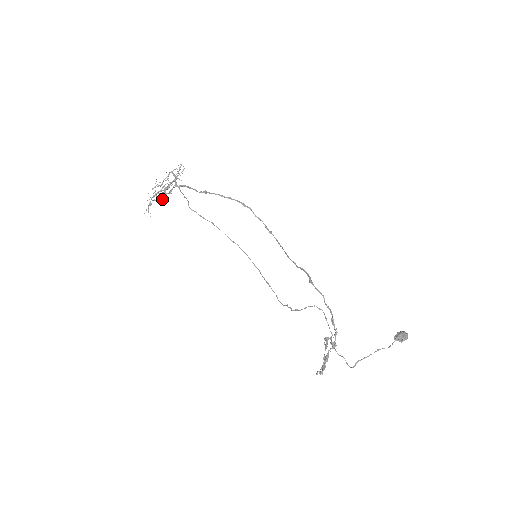
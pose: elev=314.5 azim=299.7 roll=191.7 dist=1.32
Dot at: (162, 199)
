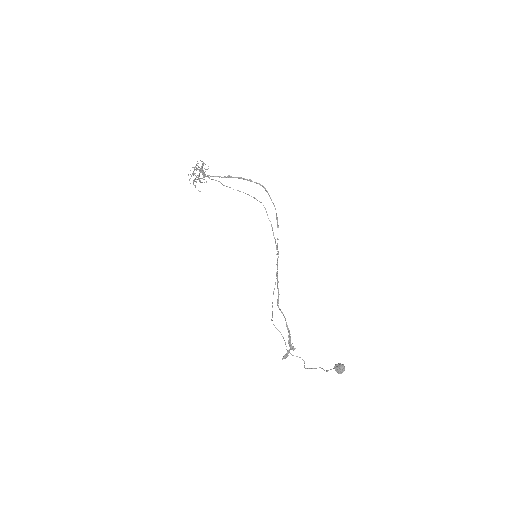
Dot at: (201, 182)
